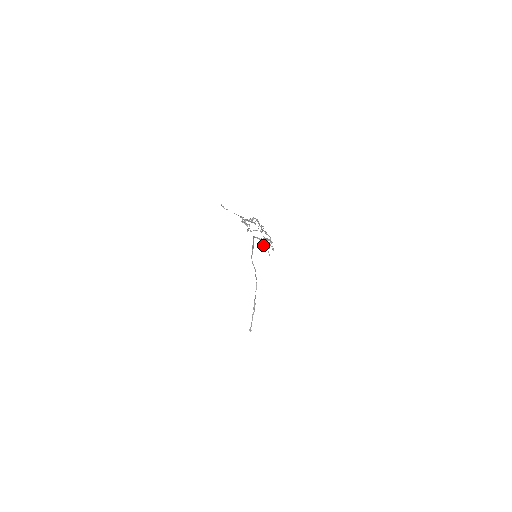
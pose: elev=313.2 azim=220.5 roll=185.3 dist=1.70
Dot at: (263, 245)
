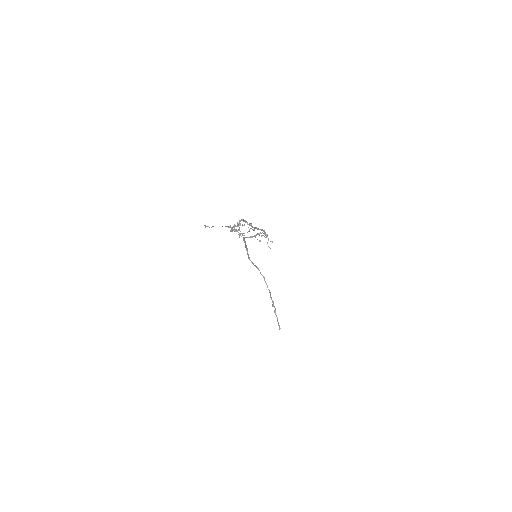
Dot at: occluded
